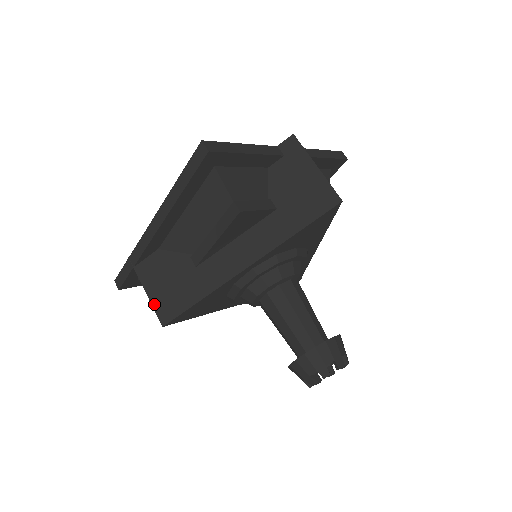
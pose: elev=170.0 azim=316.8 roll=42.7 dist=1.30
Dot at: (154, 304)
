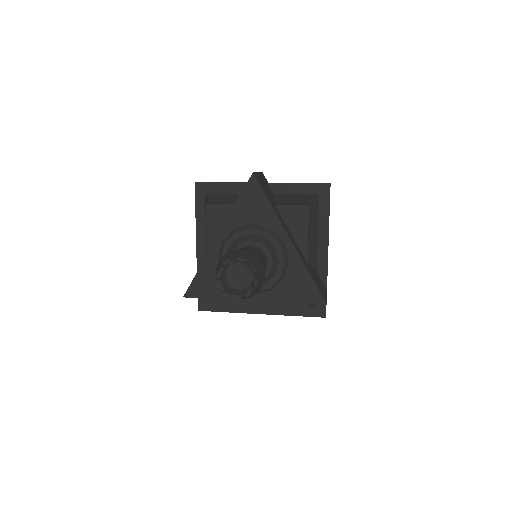
Dot at: occluded
